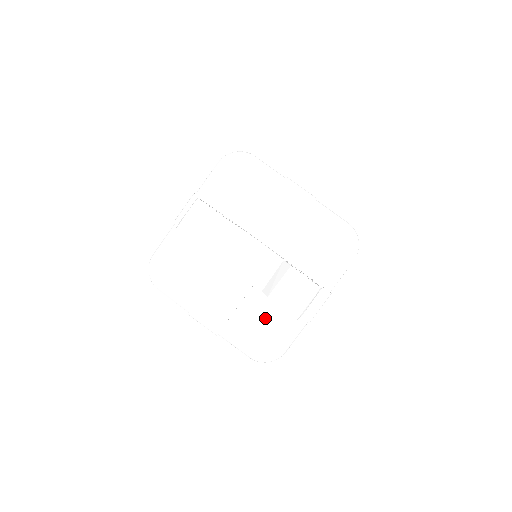
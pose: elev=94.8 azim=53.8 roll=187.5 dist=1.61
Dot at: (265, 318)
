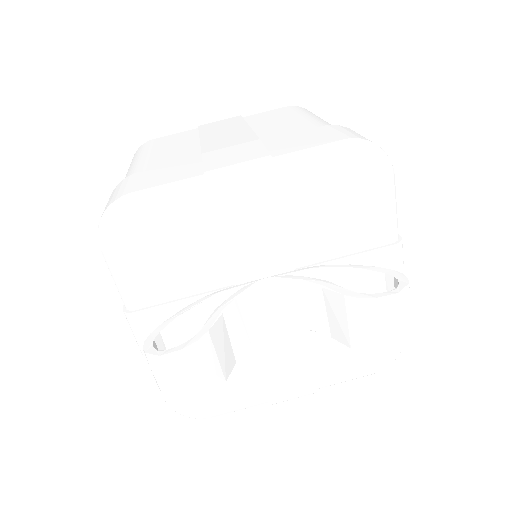
Dot at: occluded
